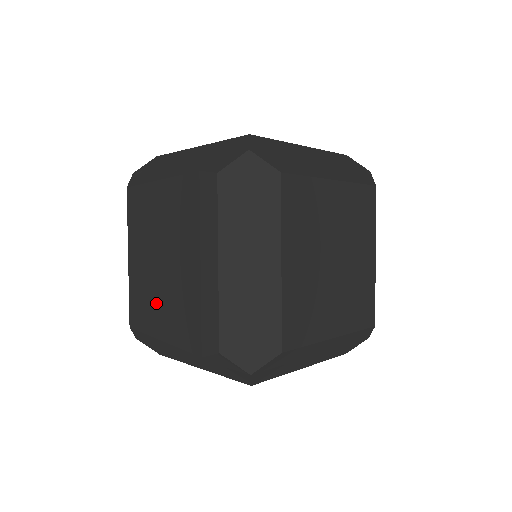
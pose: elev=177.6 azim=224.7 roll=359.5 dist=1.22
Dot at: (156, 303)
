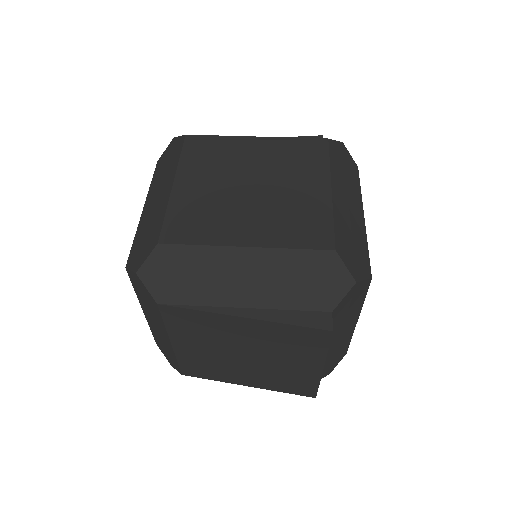
Dot at: (240, 373)
